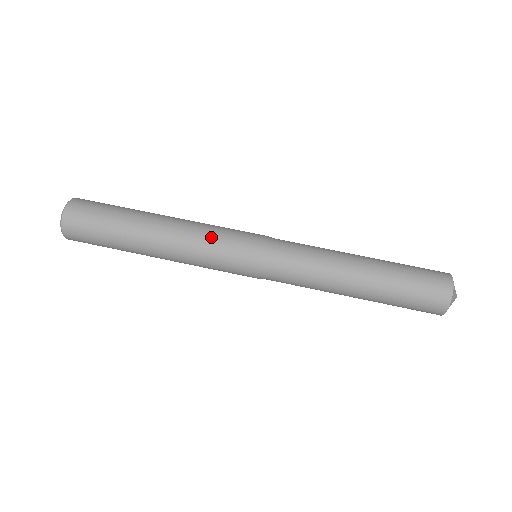
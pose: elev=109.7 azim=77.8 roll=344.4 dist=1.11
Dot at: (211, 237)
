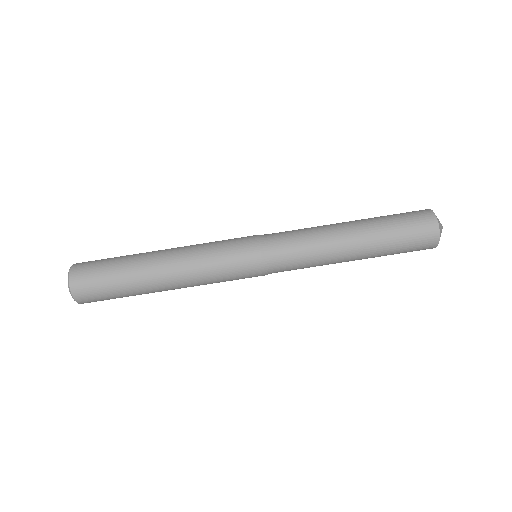
Dot at: (210, 246)
